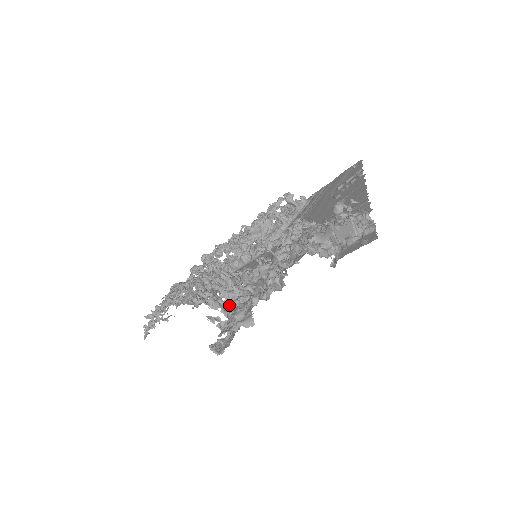
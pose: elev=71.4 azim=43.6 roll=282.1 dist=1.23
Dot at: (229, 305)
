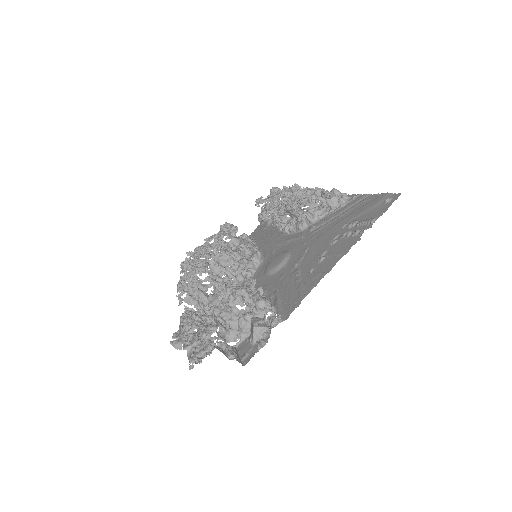
Dot at: (210, 297)
